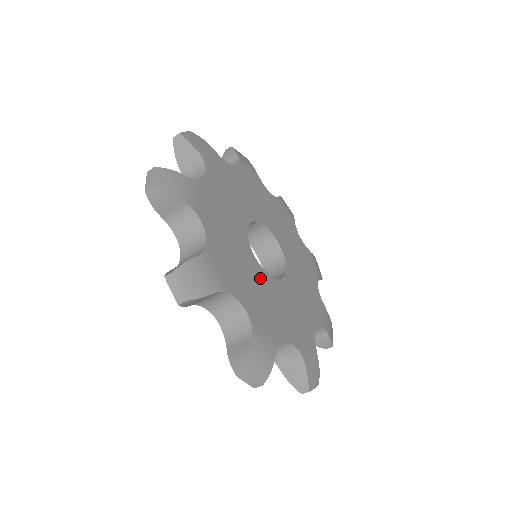
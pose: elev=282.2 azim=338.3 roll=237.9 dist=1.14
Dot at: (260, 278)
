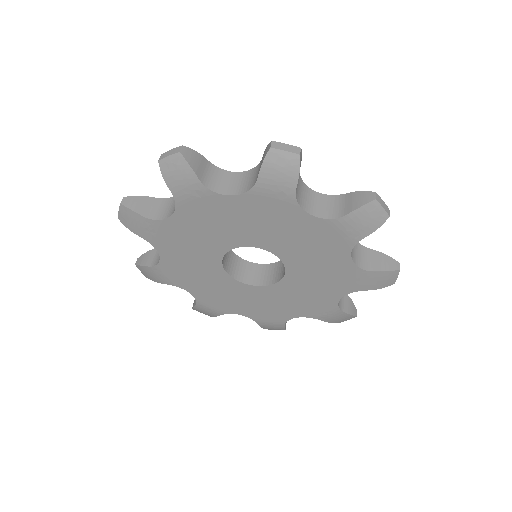
Dot at: occluded
